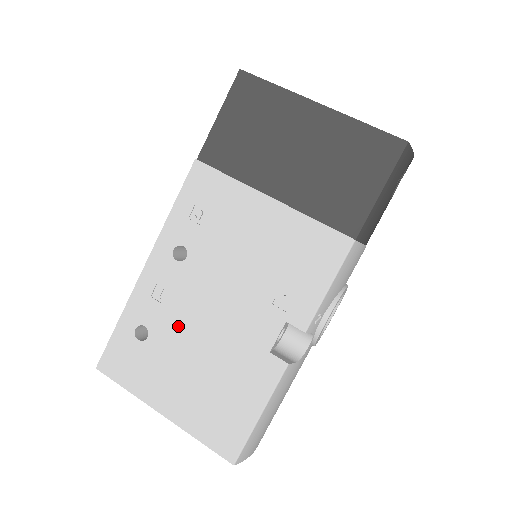
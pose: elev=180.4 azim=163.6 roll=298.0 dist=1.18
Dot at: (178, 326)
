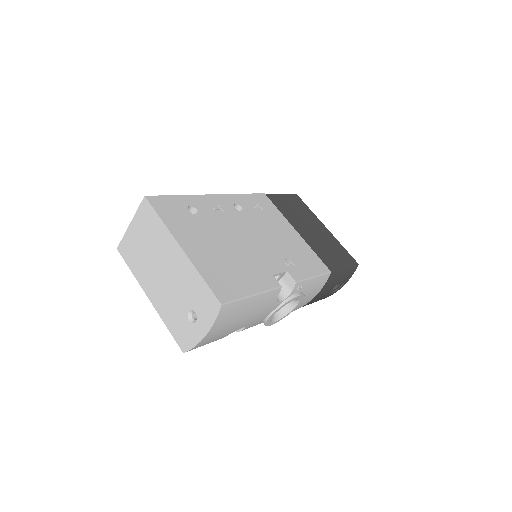
Dot at: (221, 226)
